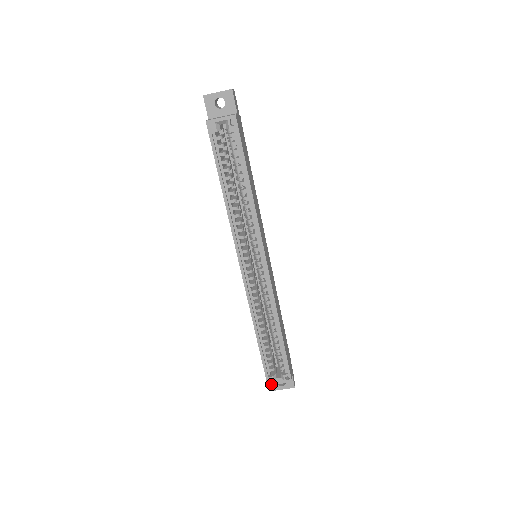
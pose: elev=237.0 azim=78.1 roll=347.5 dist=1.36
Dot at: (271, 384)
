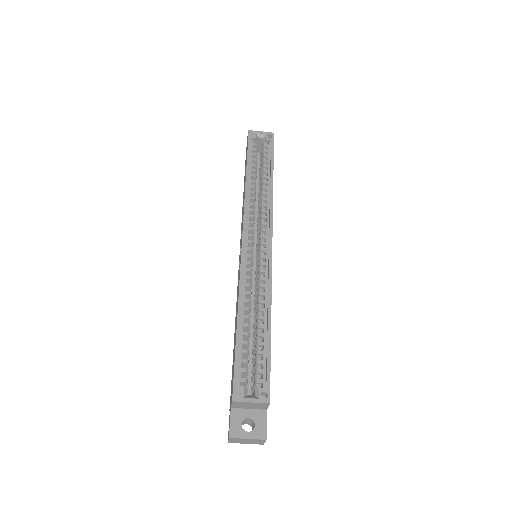
Dot at: (238, 400)
